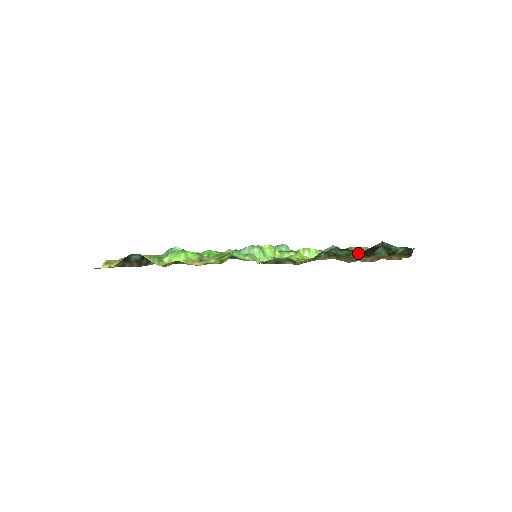
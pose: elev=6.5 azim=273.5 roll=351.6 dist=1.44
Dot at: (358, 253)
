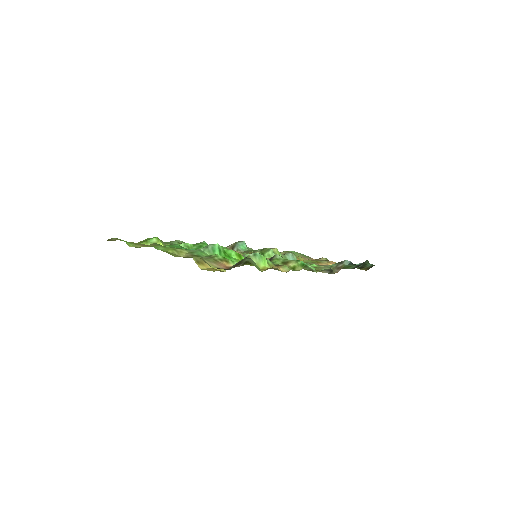
Dot at: (354, 267)
